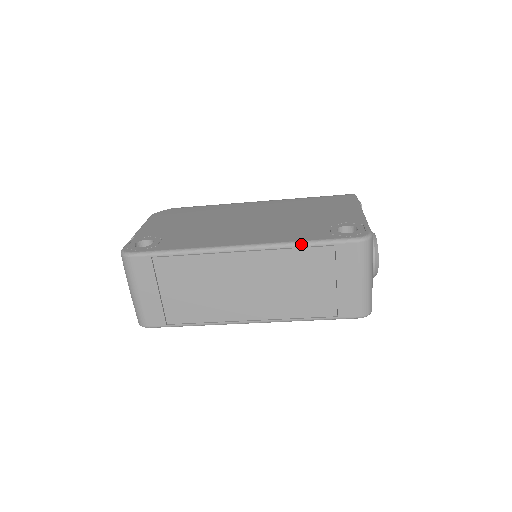
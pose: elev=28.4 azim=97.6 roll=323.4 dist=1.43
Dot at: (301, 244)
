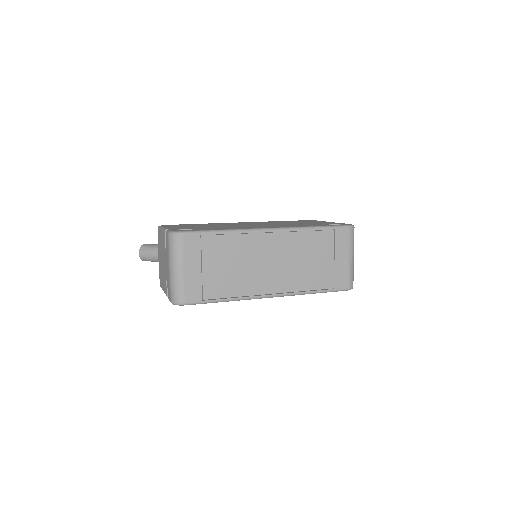
Dot at: (313, 228)
